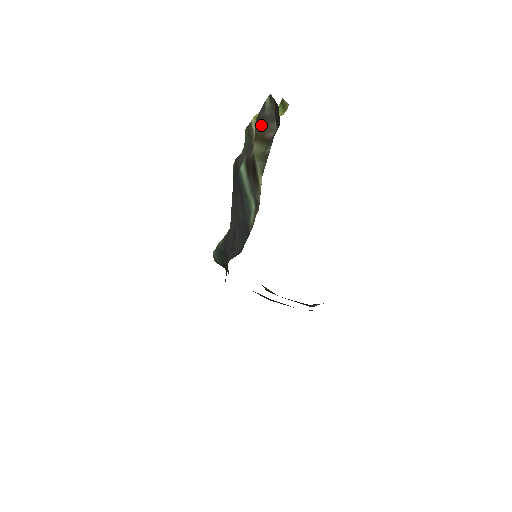
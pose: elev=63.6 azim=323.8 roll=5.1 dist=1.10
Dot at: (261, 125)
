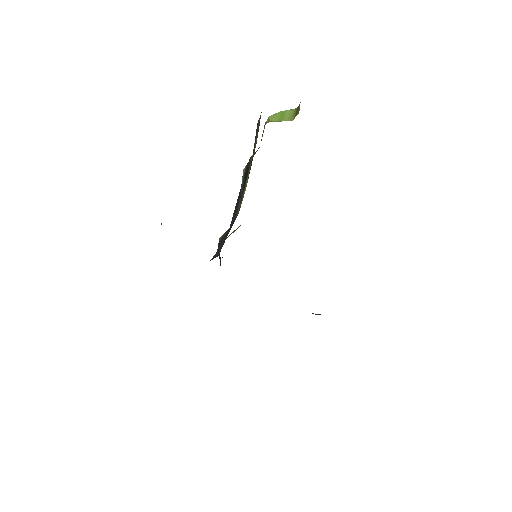
Dot at: occluded
